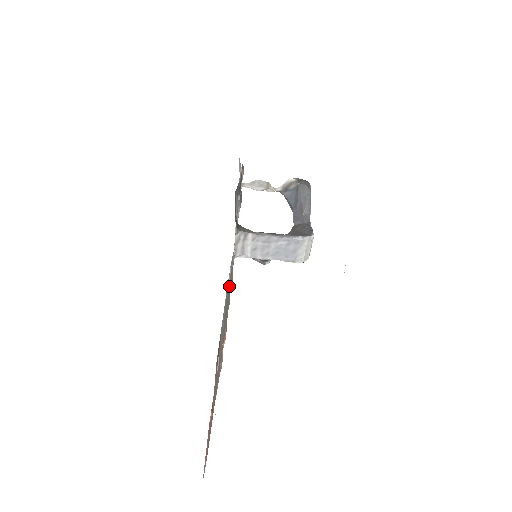
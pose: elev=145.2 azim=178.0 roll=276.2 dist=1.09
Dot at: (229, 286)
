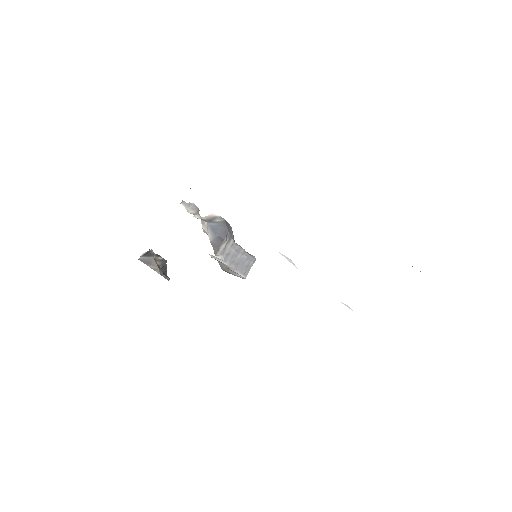
Dot at: occluded
